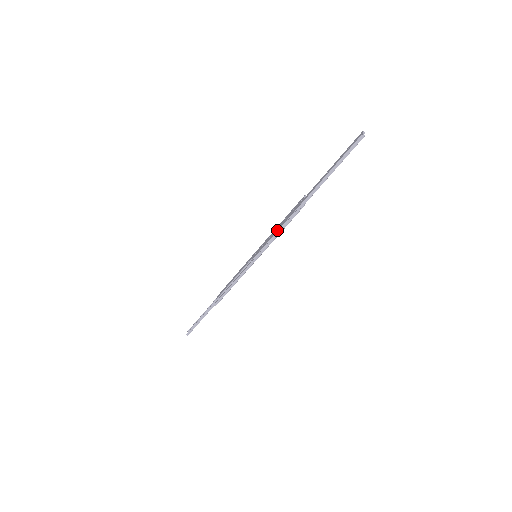
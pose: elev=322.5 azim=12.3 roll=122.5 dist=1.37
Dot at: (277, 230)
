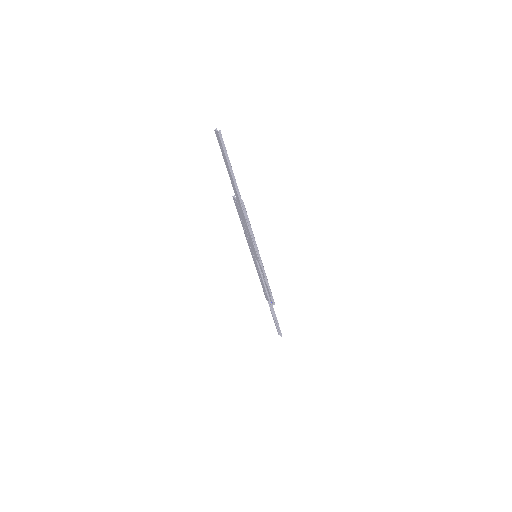
Dot at: (248, 231)
